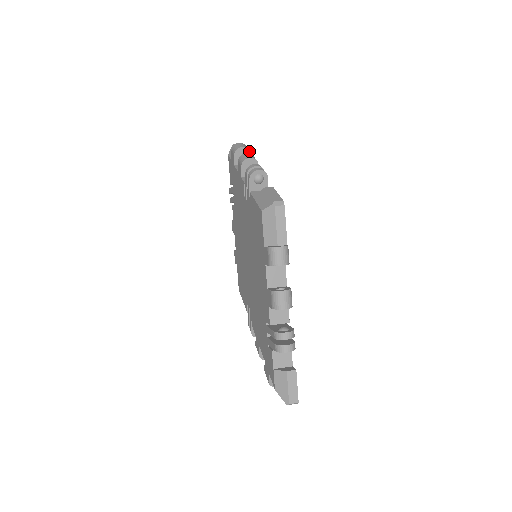
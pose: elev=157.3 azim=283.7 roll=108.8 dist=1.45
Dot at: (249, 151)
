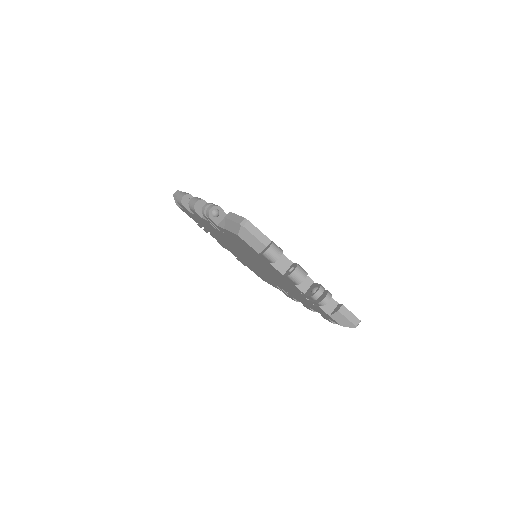
Dot at: (189, 194)
